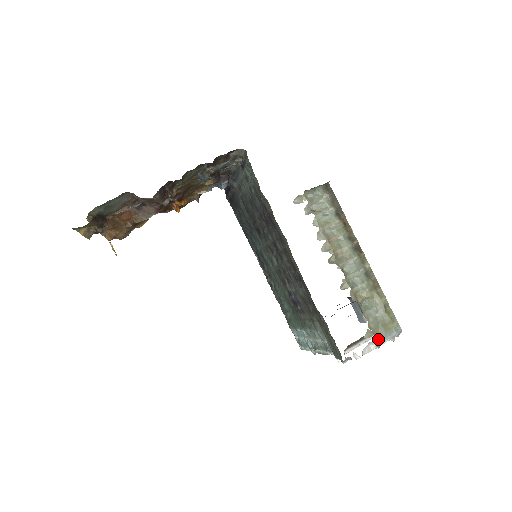
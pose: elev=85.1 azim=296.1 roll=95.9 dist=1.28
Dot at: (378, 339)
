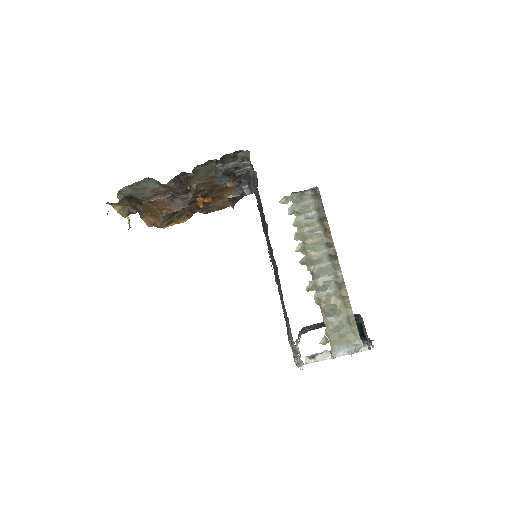
Dot at: (333, 348)
